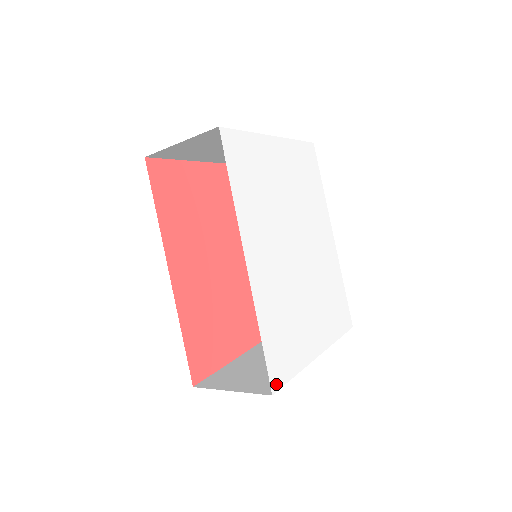
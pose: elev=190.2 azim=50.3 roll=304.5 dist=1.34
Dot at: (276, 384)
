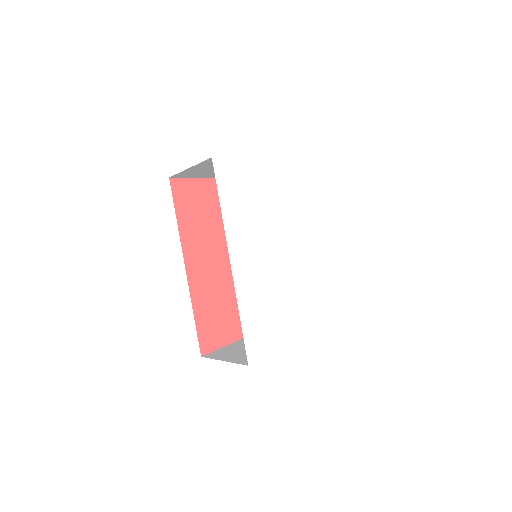
Dot at: (253, 357)
